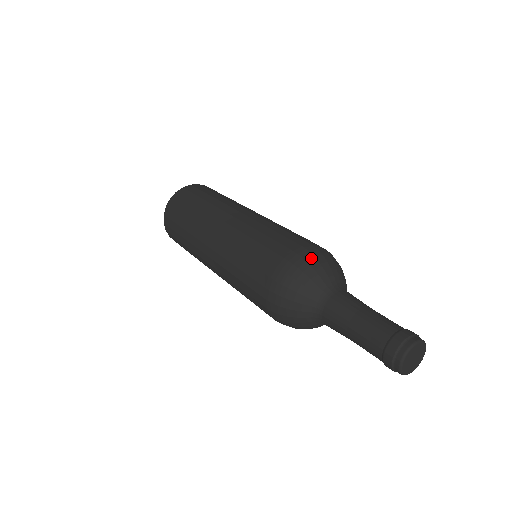
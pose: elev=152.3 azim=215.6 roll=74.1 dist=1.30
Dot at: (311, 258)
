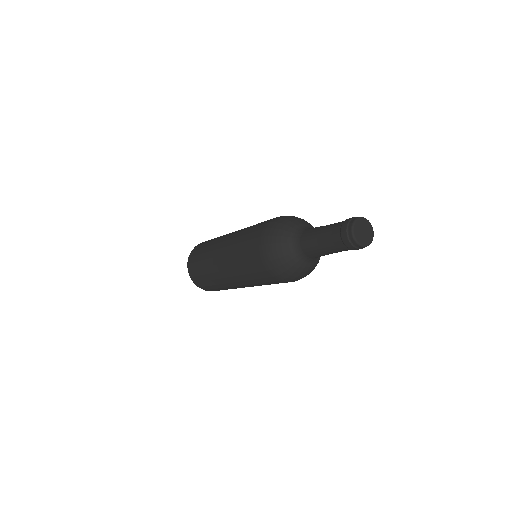
Dot at: (275, 225)
